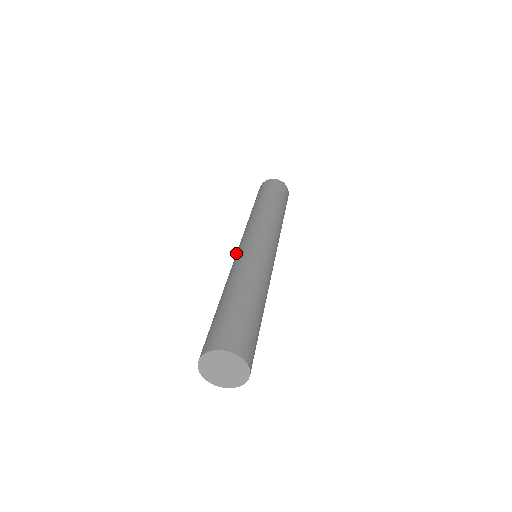
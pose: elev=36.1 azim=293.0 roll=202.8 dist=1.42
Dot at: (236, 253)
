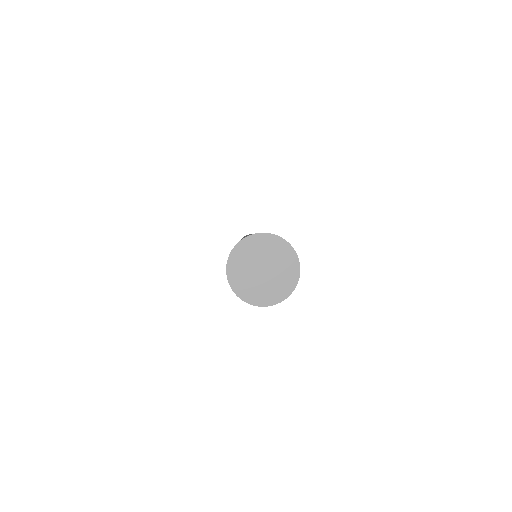
Dot at: occluded
